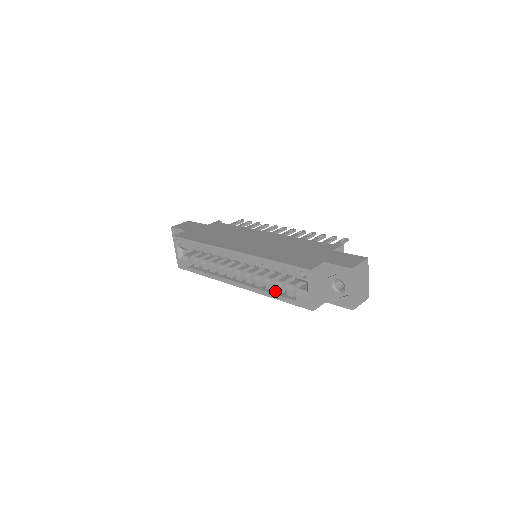
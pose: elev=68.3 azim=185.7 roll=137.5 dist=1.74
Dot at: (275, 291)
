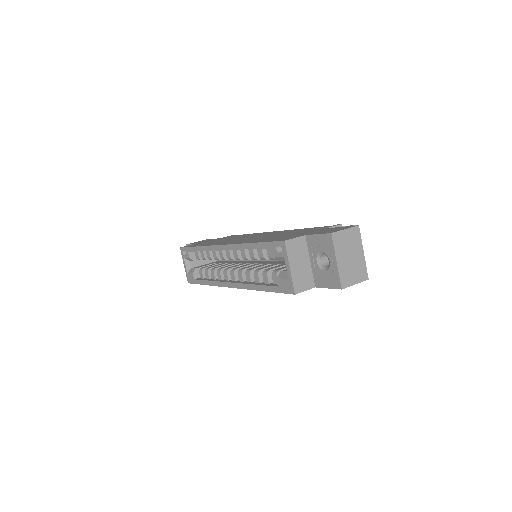
Dot at: (263, 283)
